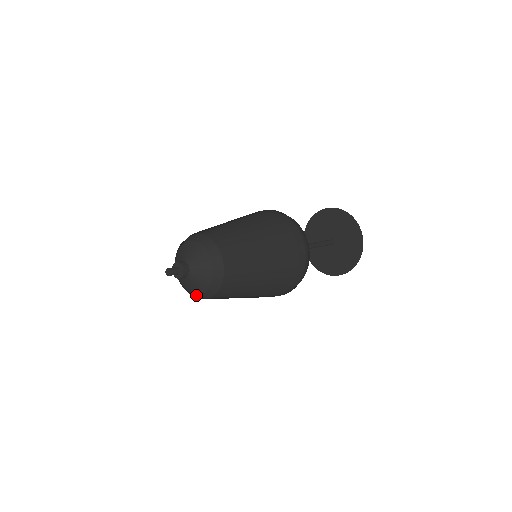
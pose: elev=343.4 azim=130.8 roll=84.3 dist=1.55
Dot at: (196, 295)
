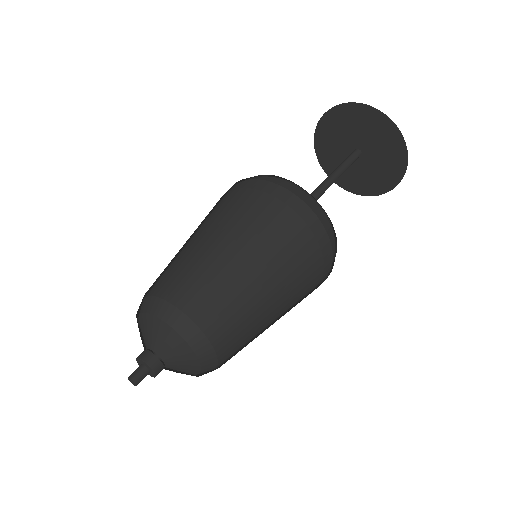
Dot at: occluded
